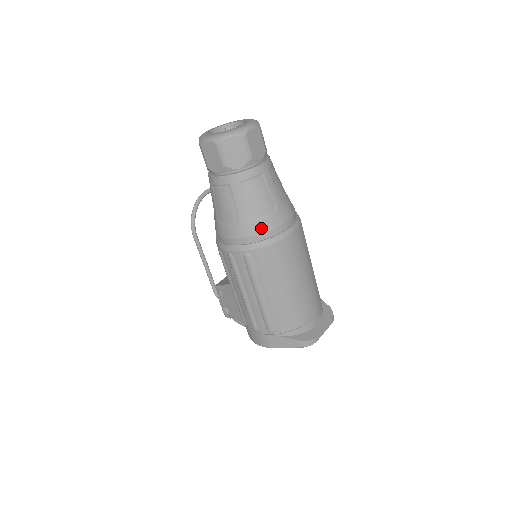
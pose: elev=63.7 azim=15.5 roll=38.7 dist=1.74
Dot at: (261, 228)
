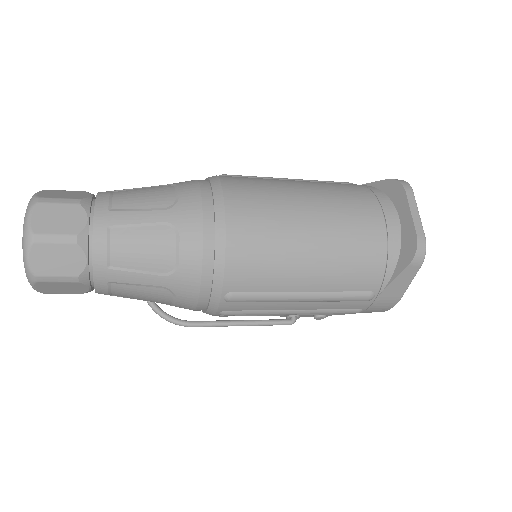
Dot at: (193, 264)
